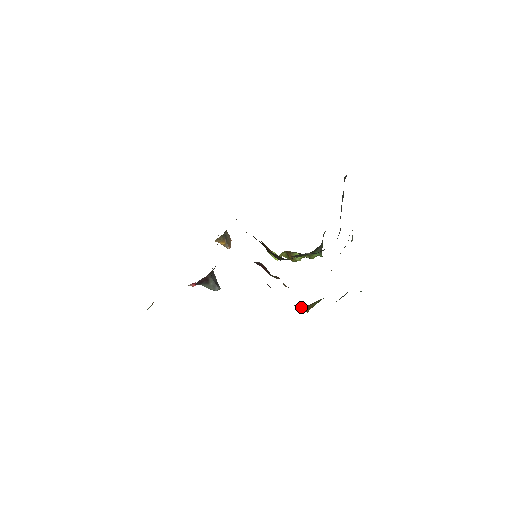
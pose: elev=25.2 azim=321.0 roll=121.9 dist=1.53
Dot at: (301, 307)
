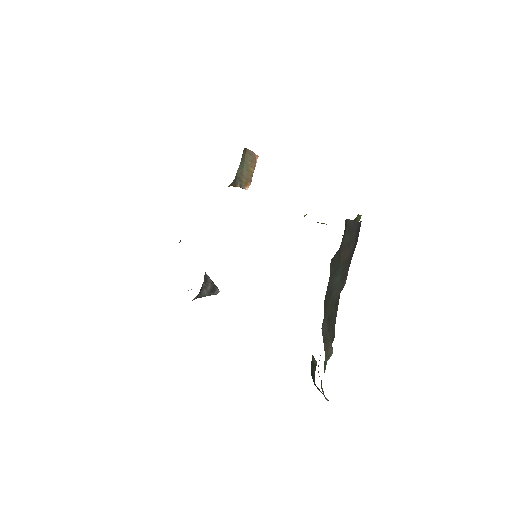
Dot at: occluded
